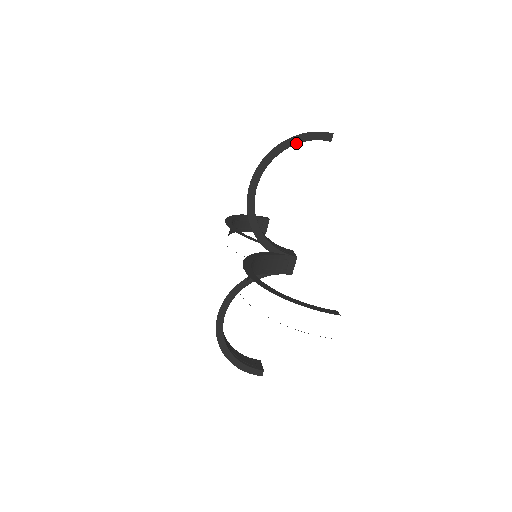
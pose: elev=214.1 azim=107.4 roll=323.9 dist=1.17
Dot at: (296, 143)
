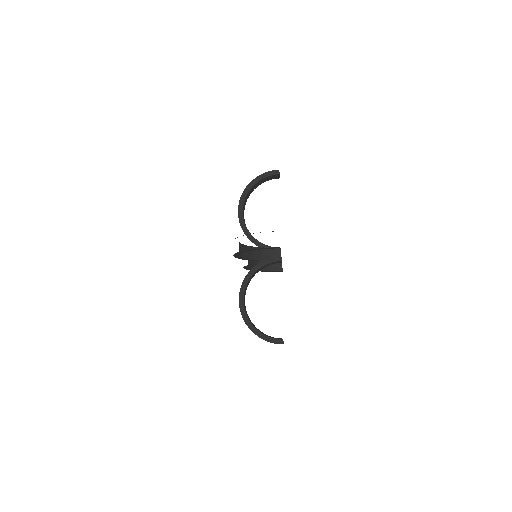
Dot at: occluded
